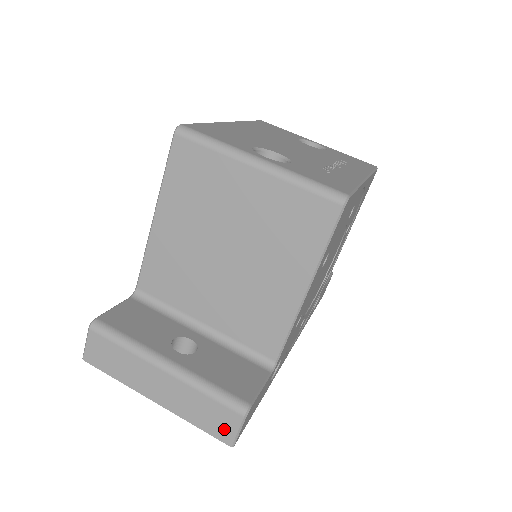
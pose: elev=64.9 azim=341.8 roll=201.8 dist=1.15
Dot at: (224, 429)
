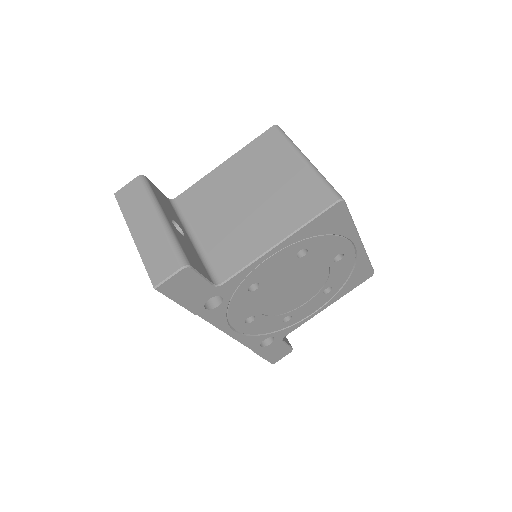
Dot at: (161, 272)
